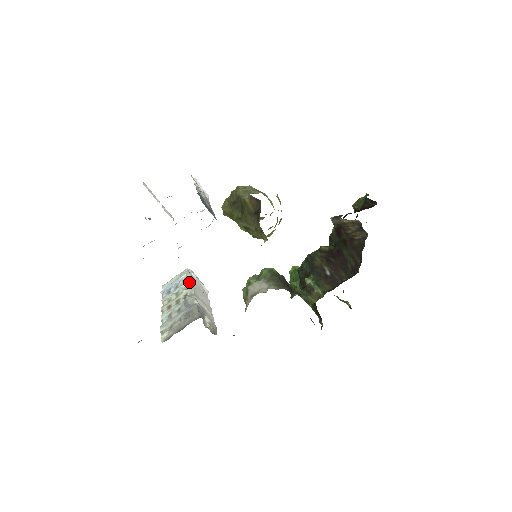
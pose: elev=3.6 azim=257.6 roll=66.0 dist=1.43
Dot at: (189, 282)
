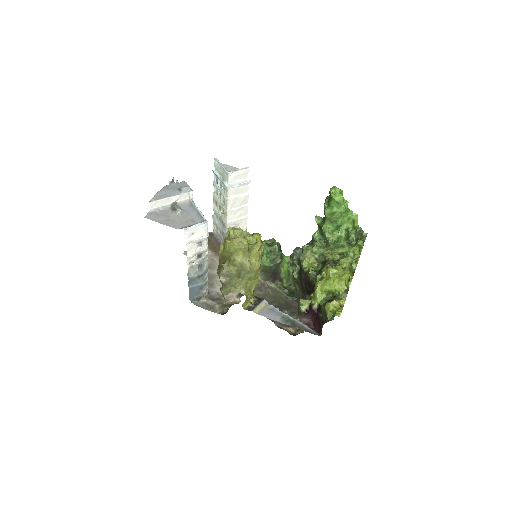
Dot at: (225, 201)
